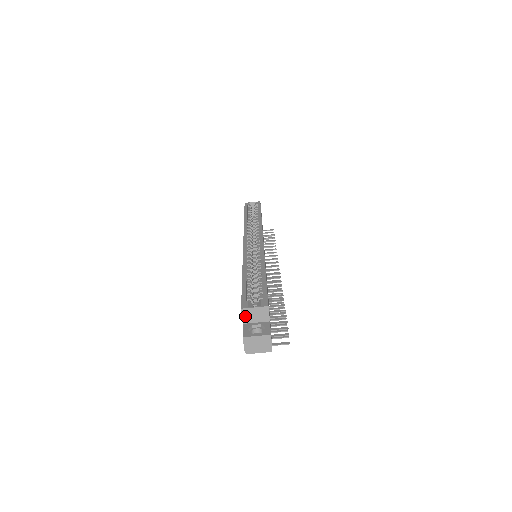
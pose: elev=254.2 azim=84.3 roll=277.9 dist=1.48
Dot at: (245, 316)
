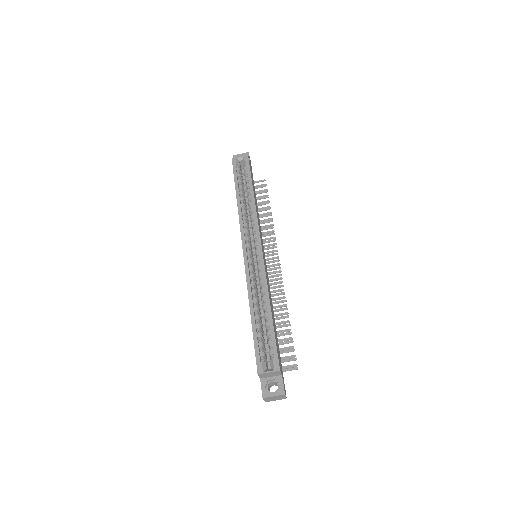
Dot at: (261, 376)
